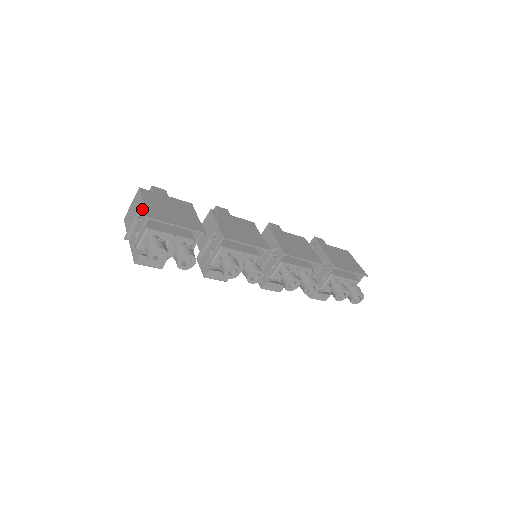
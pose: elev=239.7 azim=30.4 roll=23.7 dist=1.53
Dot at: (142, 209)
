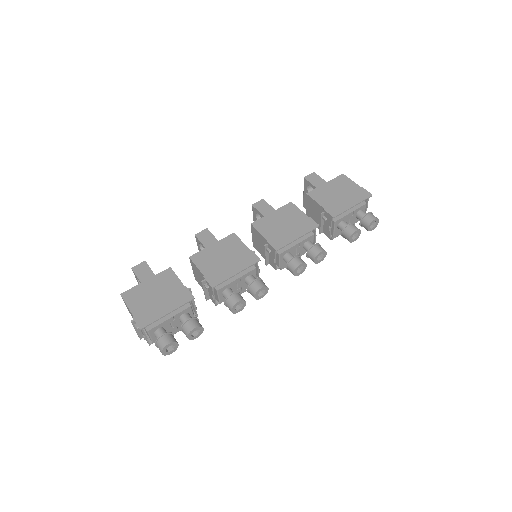
Dot at: (133, 317)
